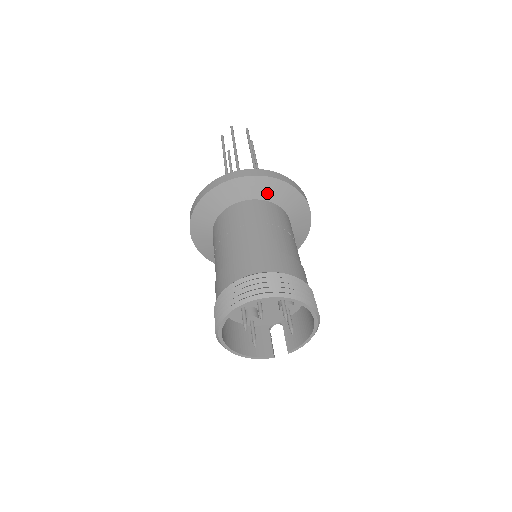
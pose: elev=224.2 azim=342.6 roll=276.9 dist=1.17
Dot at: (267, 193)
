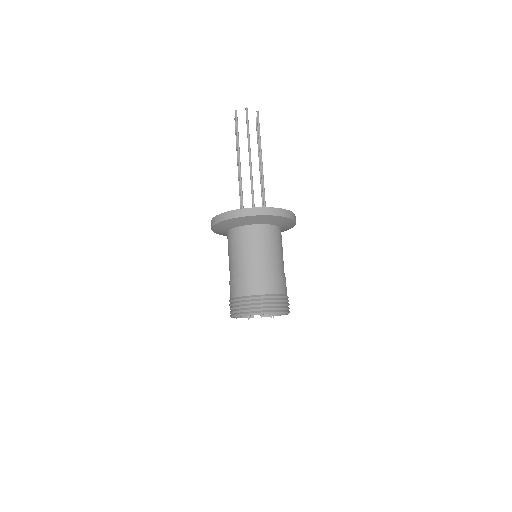
Dot at: (276, 222)
